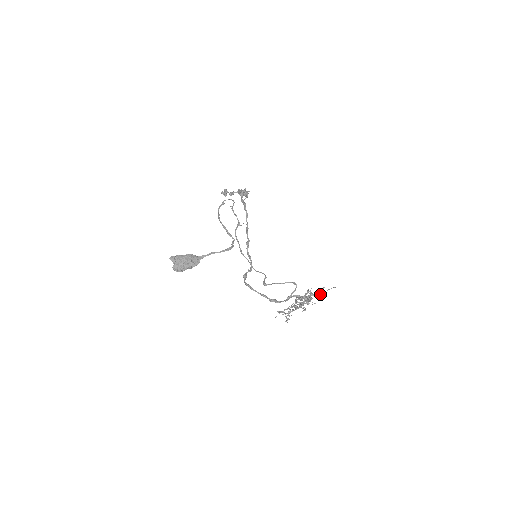
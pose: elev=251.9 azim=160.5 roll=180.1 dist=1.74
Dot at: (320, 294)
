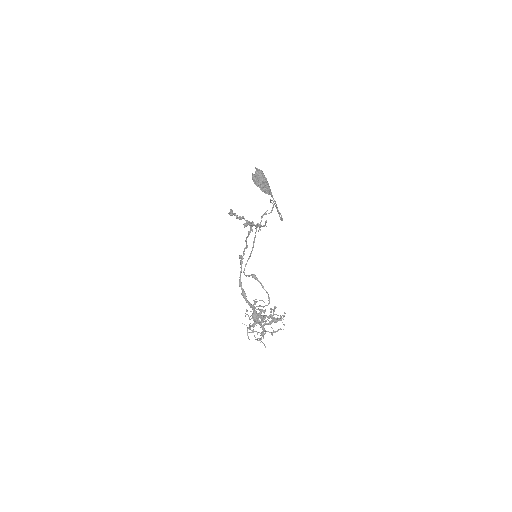
Dot at: occluded
